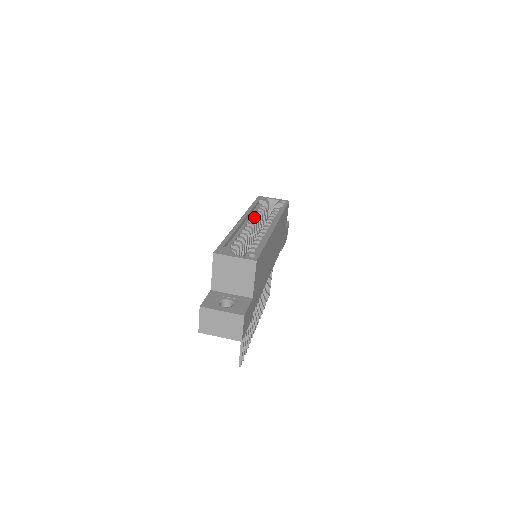
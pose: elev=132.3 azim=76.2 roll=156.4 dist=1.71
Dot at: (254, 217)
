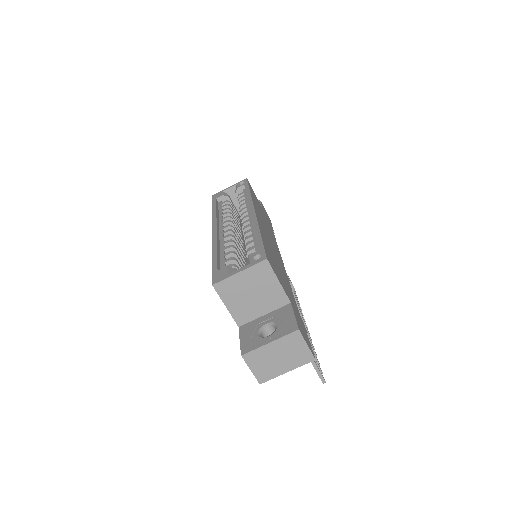
Dot at: (225, 218)
